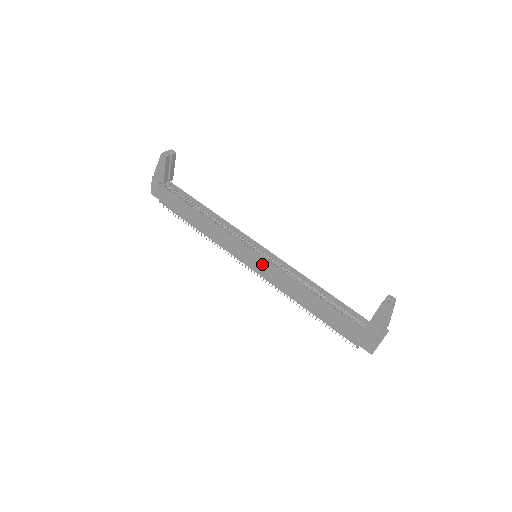
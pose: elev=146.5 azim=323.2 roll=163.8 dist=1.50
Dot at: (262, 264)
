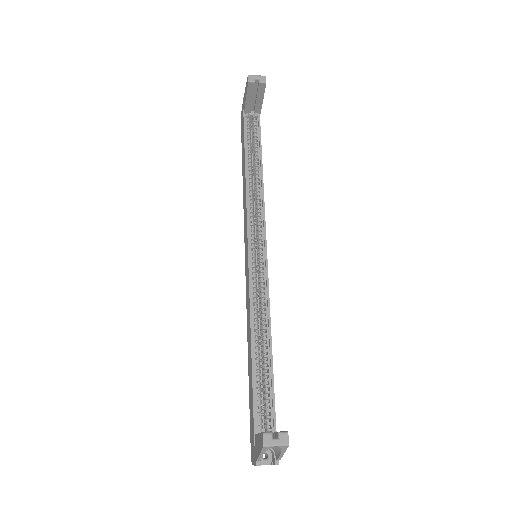
Dot at: (247, 269)
